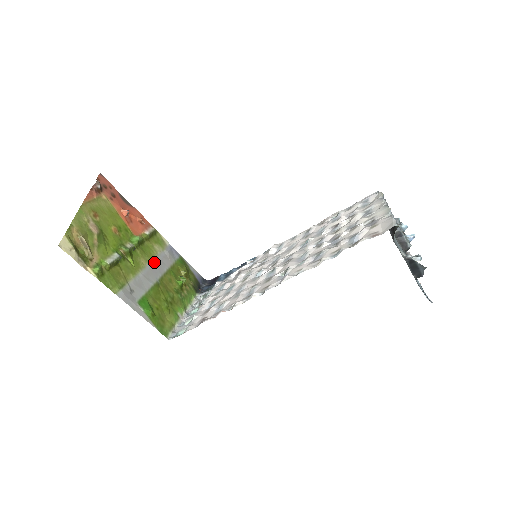
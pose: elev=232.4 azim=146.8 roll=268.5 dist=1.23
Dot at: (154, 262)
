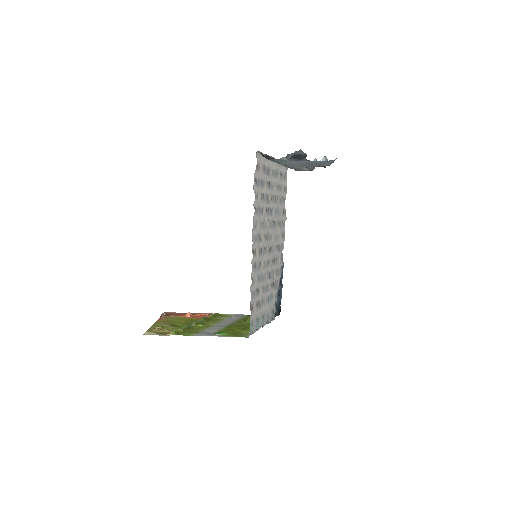
Dot at: (223, 322)
